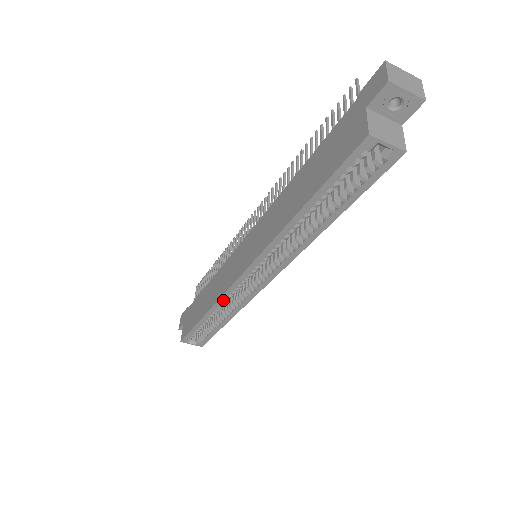
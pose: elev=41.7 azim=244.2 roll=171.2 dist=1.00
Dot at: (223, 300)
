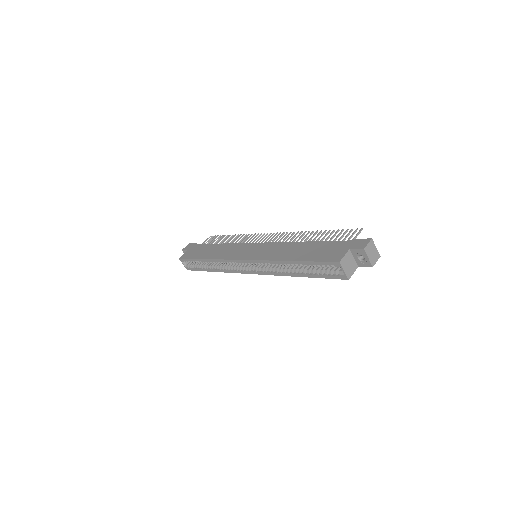
Dot at: (222, 261)
